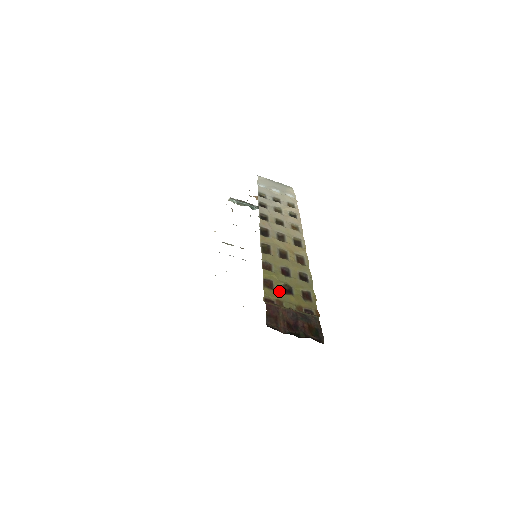
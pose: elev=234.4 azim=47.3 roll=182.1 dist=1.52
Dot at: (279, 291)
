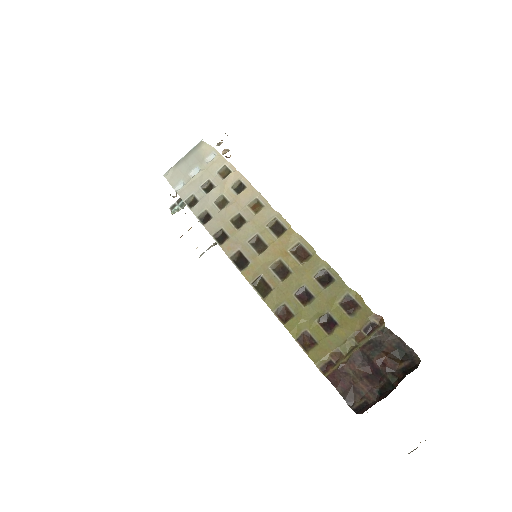
Dot at: (322, 339)
